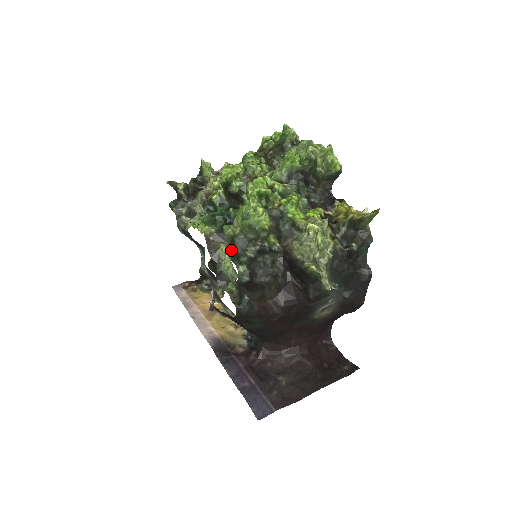
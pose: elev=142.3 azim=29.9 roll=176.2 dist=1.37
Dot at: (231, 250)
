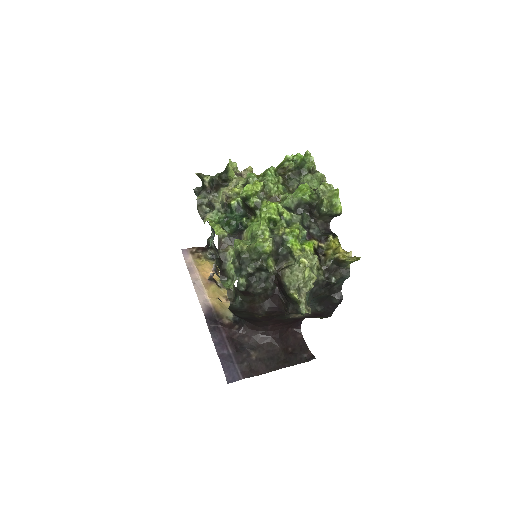
Dot at: (236, 261)
